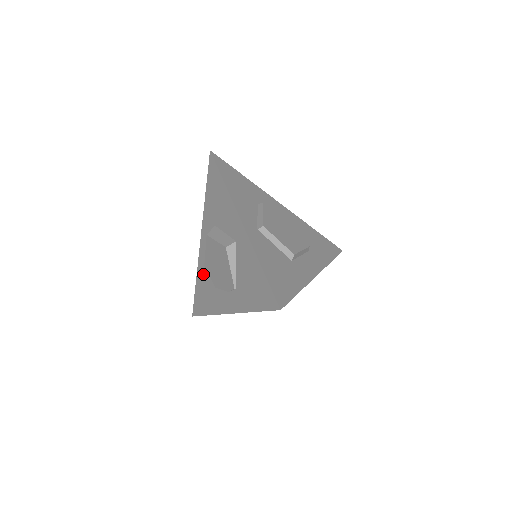
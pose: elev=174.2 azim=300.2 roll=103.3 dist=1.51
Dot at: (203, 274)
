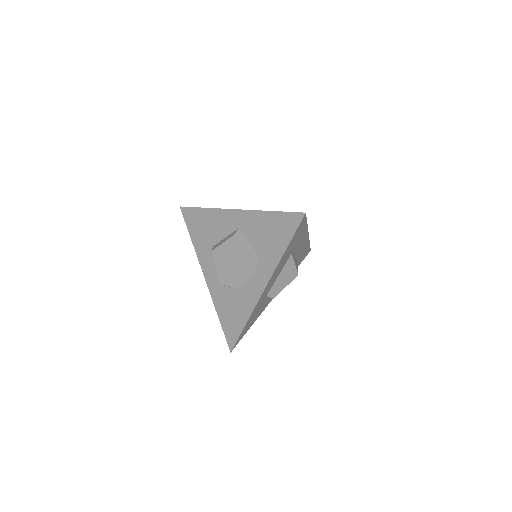
Dot at: (222, 298)
